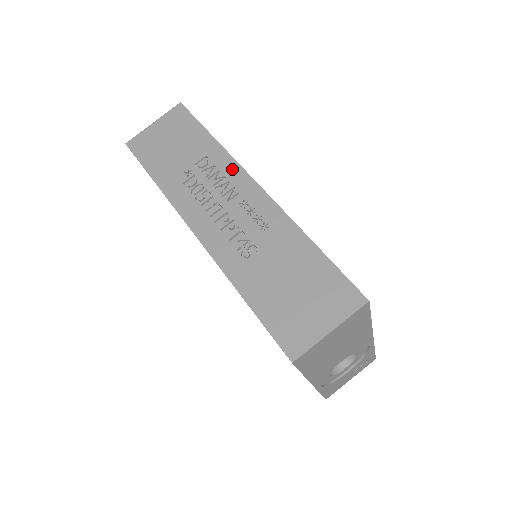
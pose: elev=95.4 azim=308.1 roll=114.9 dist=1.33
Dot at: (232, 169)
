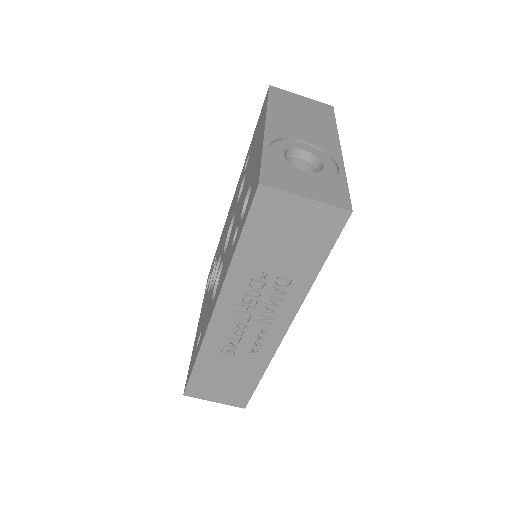
Dot at: (290, 308)
